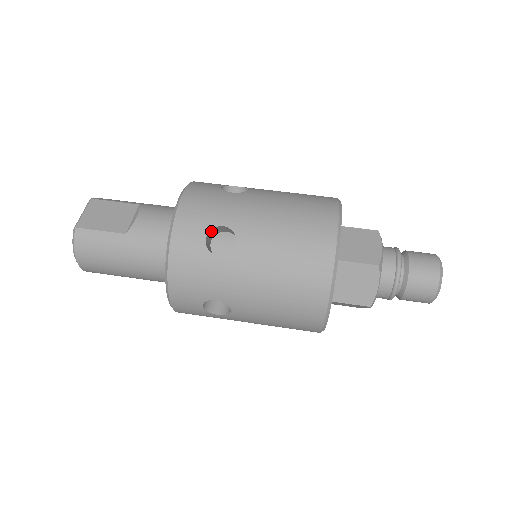
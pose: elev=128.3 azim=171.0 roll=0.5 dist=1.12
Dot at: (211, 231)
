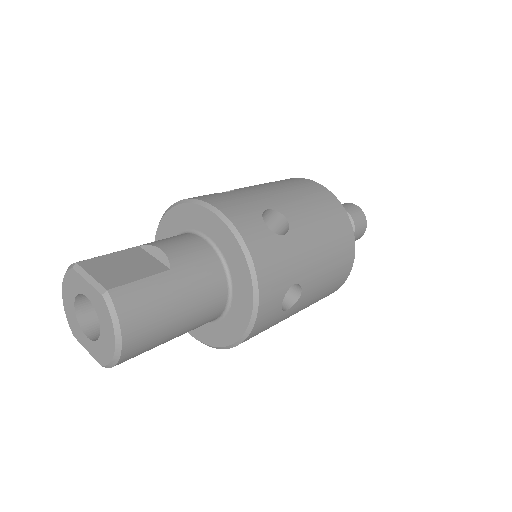
Dot at: (259, 219)
